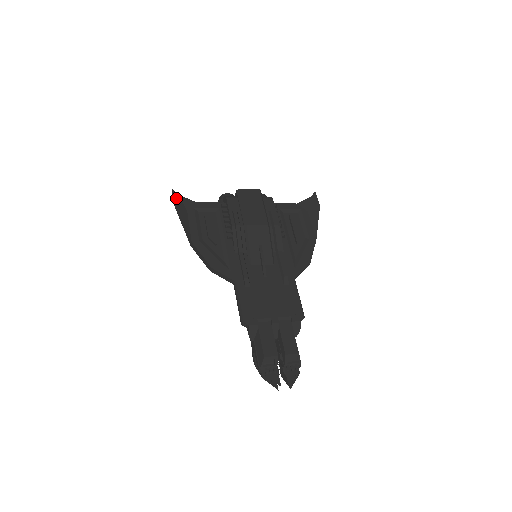
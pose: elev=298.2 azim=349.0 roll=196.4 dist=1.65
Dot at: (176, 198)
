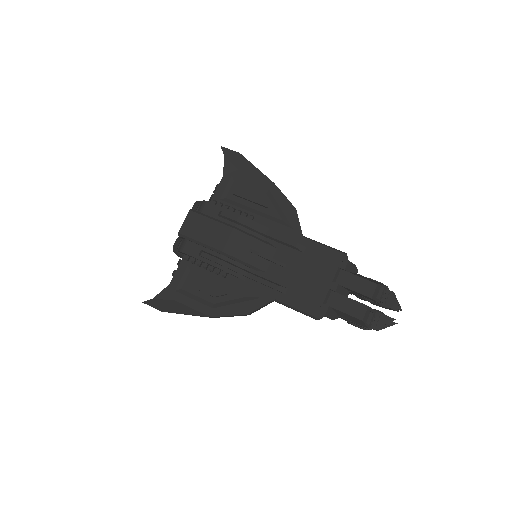
Dot at: (155, 304)
